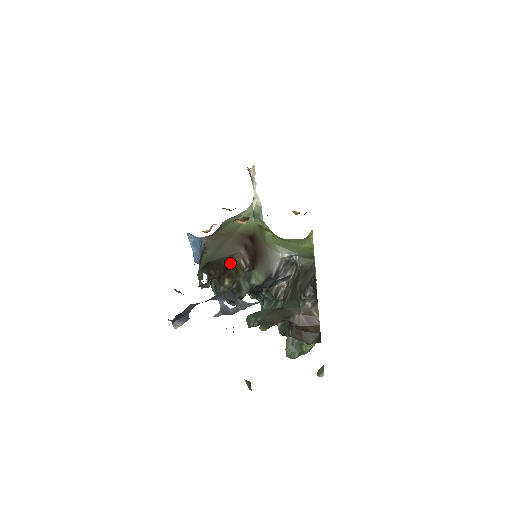
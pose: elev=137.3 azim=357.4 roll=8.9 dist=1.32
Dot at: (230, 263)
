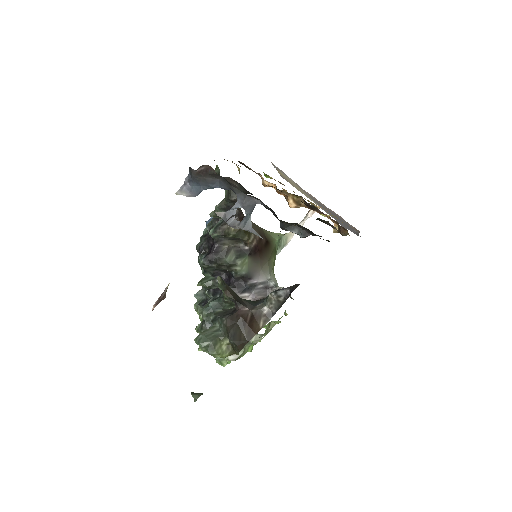
Dot at: occluded
